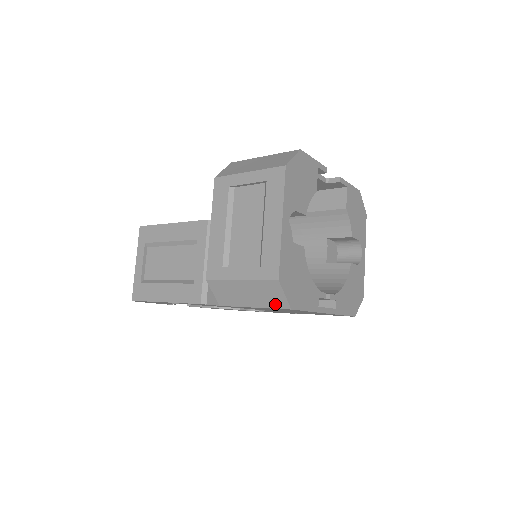
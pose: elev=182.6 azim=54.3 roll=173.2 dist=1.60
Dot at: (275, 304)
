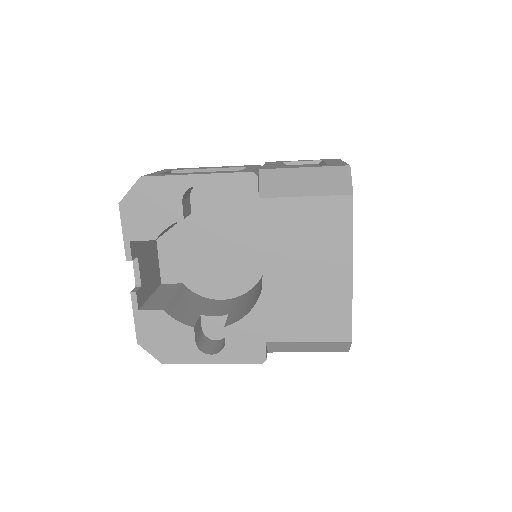
Dot at: (336, 190)
